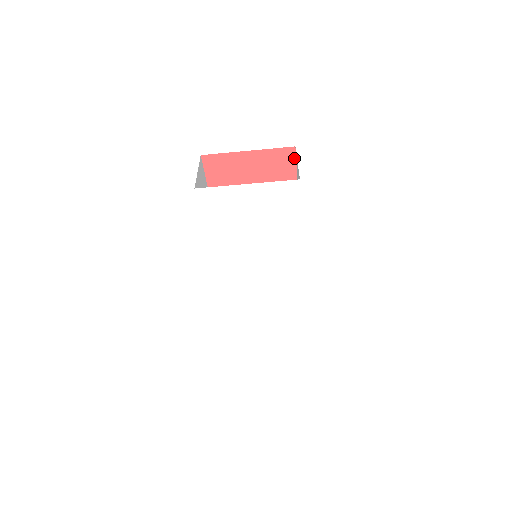
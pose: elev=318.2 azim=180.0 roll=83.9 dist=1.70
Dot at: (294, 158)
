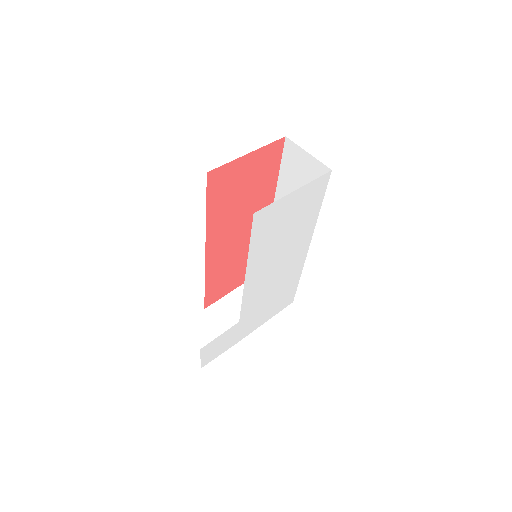
Dot at: (282, 148)
